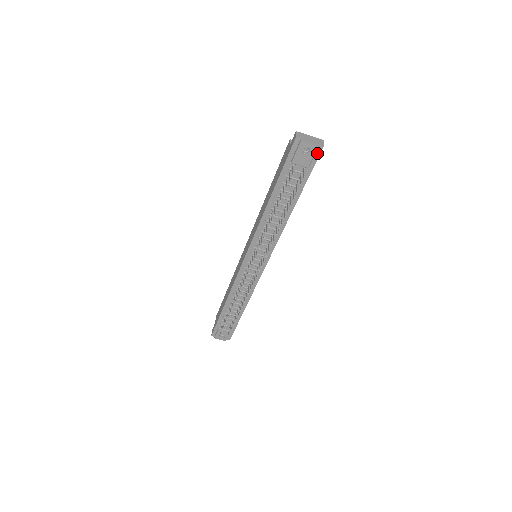
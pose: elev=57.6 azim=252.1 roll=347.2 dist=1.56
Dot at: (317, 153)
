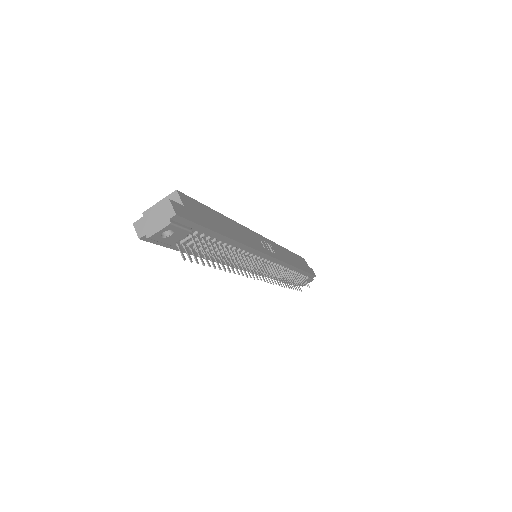
Dot at: (180, 221)
